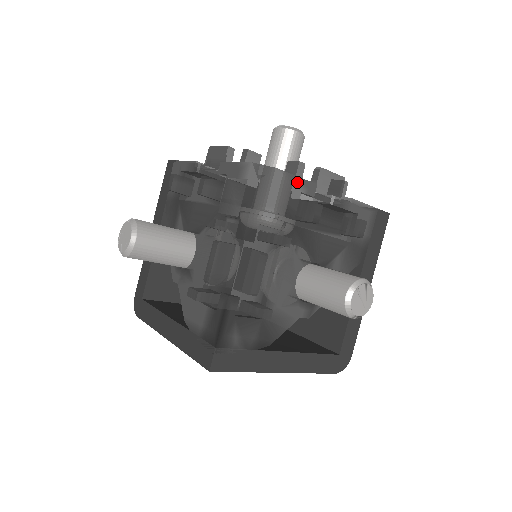
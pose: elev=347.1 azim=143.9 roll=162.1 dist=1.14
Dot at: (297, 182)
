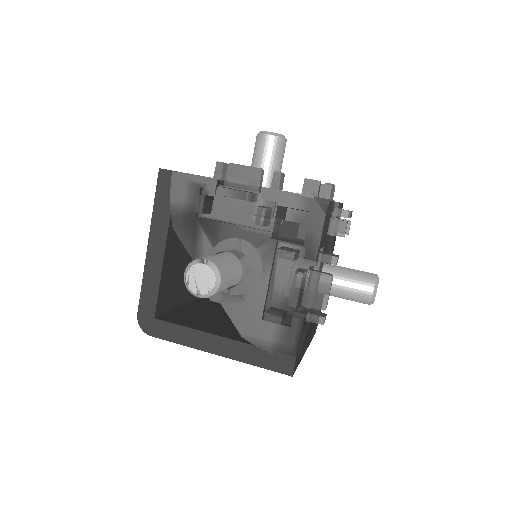
Dot at: (332, 205)
